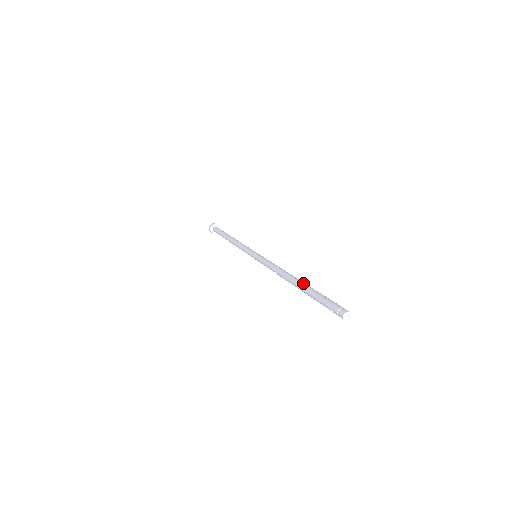
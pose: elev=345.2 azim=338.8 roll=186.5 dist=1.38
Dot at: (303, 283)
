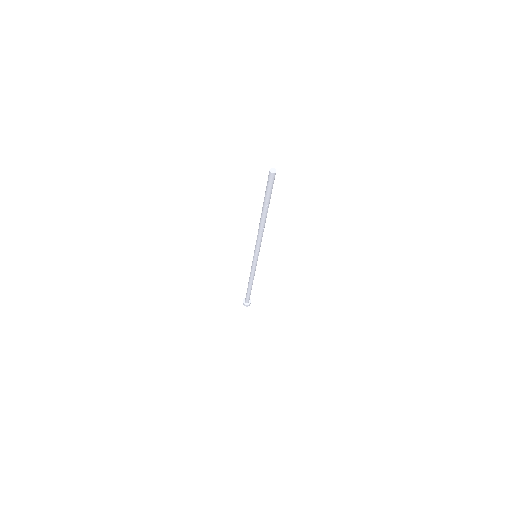
Dot at: occluded
